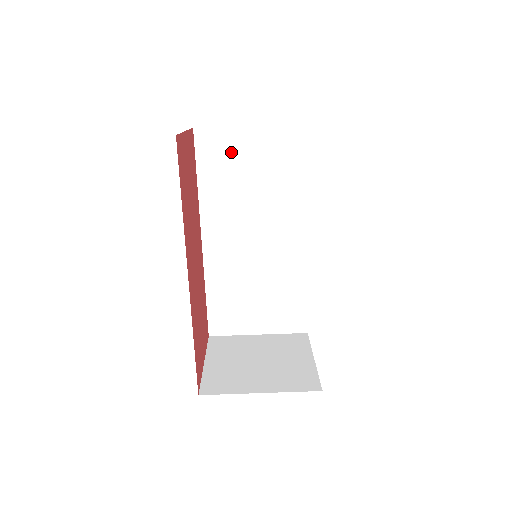
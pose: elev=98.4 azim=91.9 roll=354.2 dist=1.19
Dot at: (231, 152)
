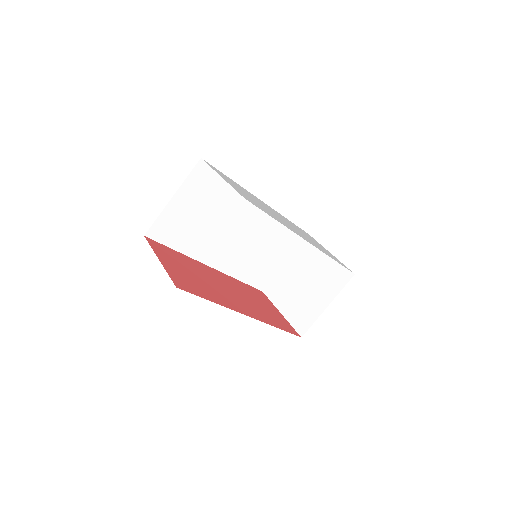
Dot at: (177, 220)
